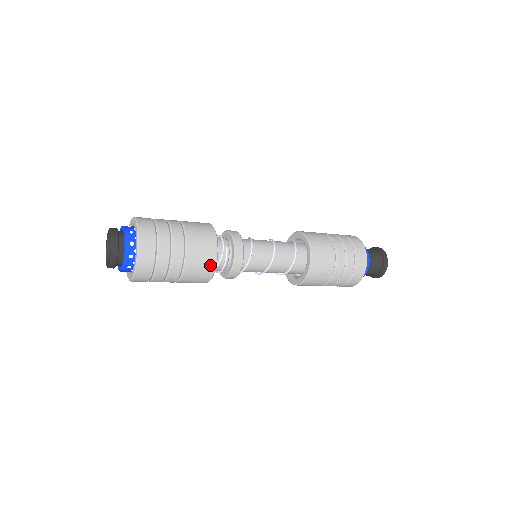
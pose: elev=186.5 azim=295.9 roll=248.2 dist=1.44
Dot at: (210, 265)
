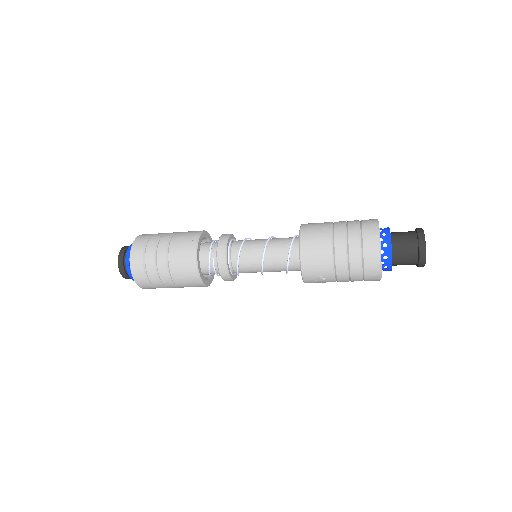
Dot at: (194, 278)
